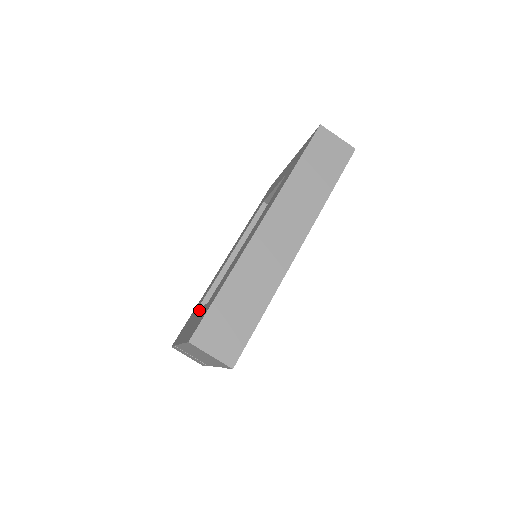
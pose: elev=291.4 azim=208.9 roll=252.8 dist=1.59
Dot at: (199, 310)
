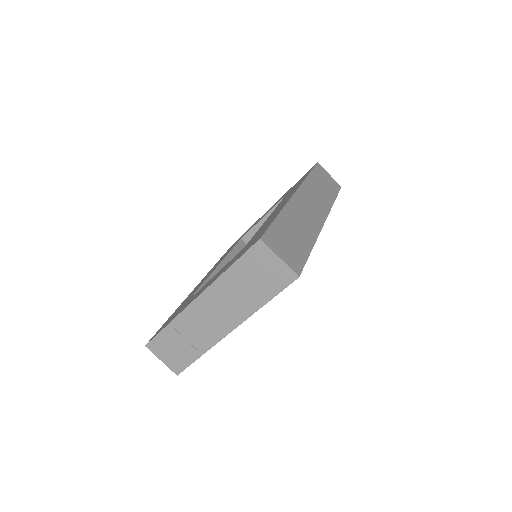
Dot at: (214, 276)
